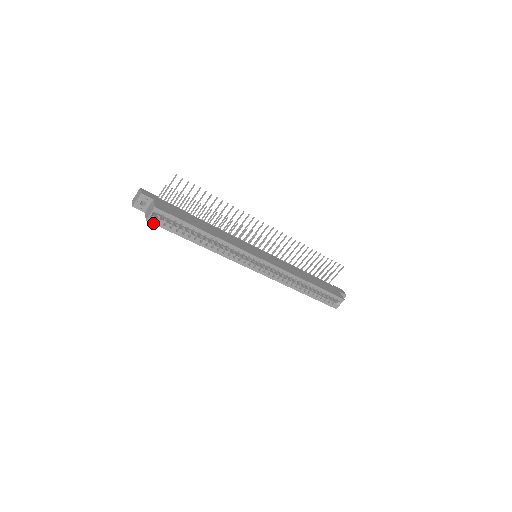
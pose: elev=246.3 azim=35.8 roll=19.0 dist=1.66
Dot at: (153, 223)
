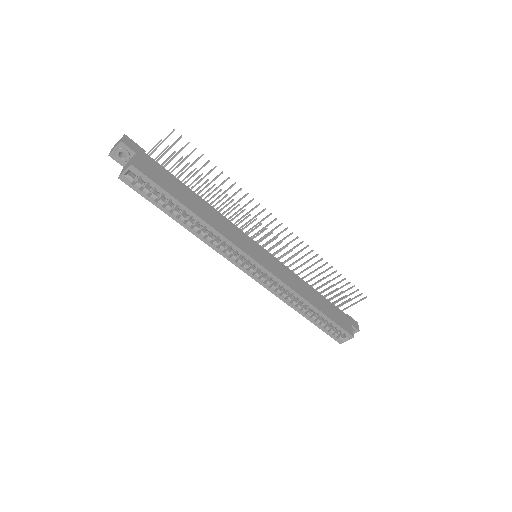
Dot at: (127, 183)
